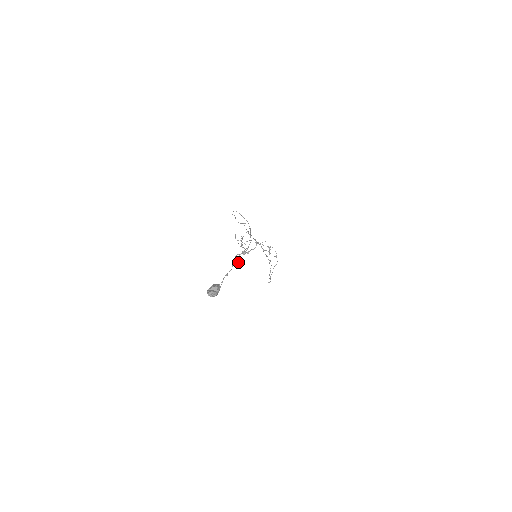
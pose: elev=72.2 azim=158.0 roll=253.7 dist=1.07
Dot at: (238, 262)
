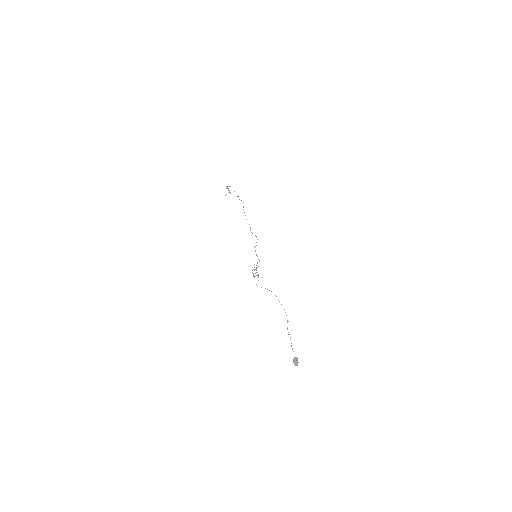
Dot at: (254, 275)
